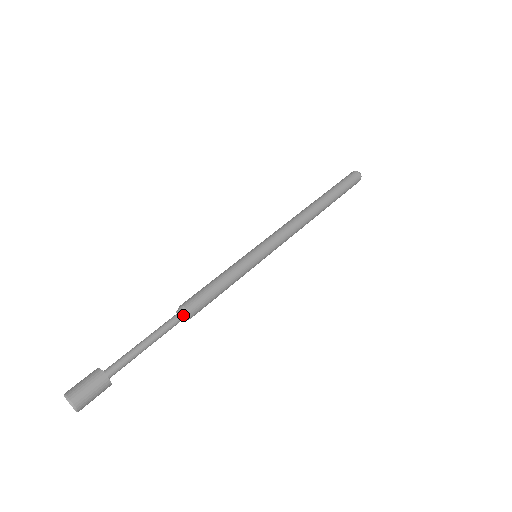
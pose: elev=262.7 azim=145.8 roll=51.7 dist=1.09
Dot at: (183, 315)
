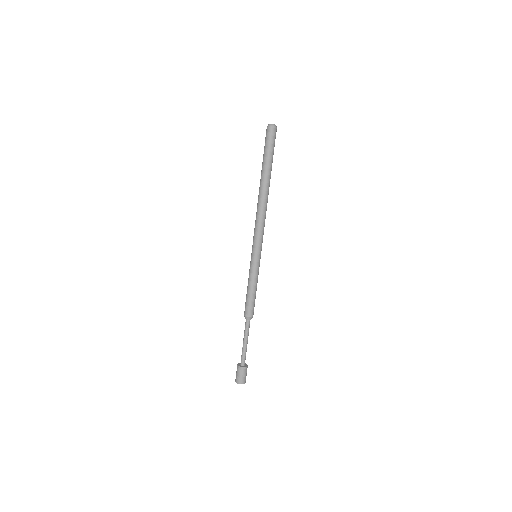
Dot at: (248, 320)
